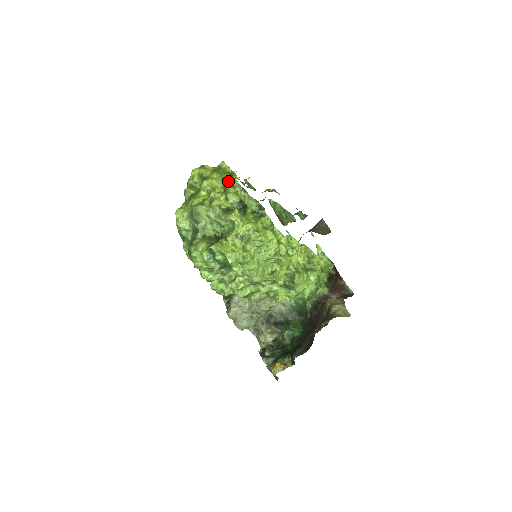
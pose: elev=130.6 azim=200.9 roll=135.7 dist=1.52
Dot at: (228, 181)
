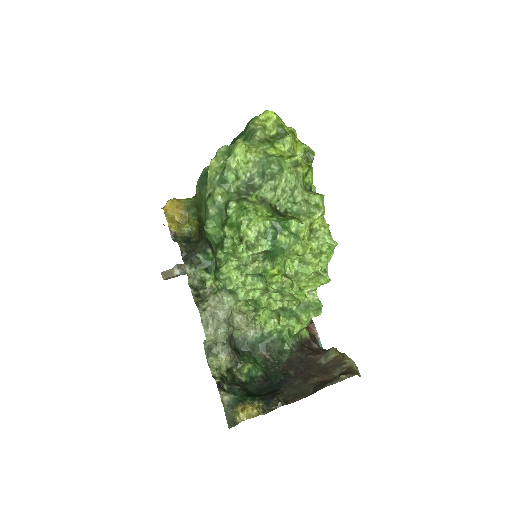
Dot at: (312, 155)
